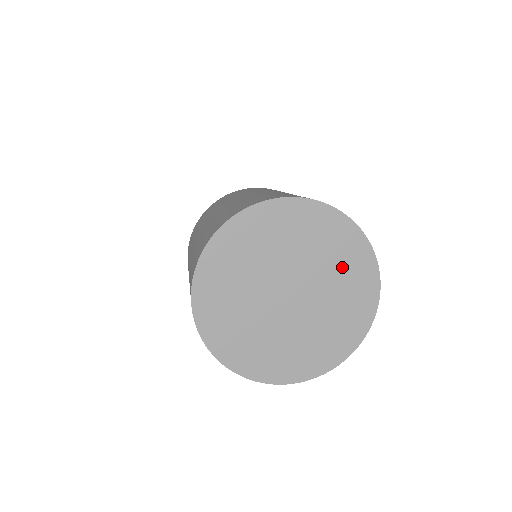
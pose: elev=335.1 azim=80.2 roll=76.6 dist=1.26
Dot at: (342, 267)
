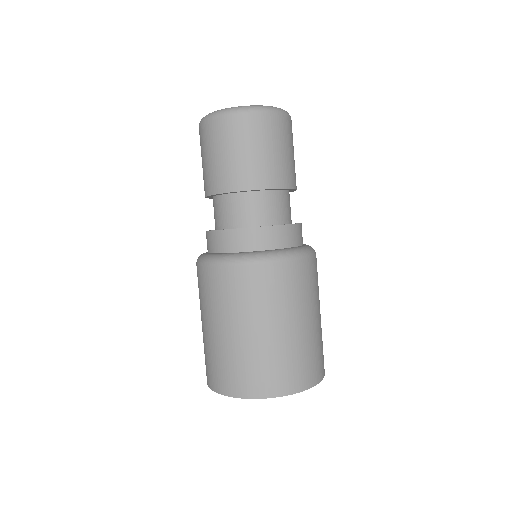
Dot at: occluded
